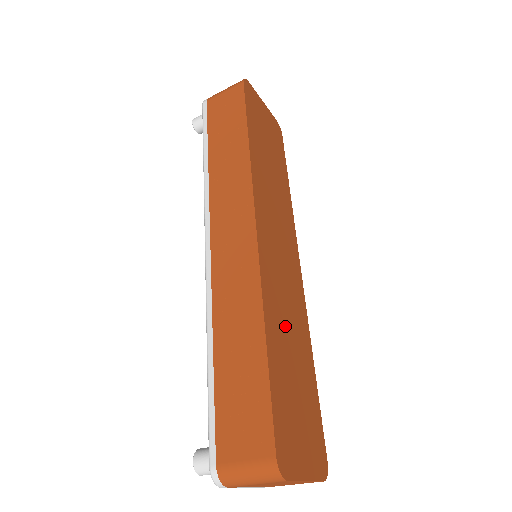
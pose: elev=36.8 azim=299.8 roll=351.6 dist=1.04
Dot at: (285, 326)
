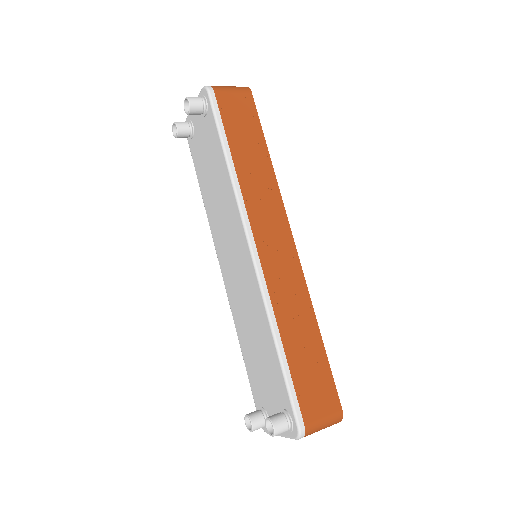
Dot at: occluded
